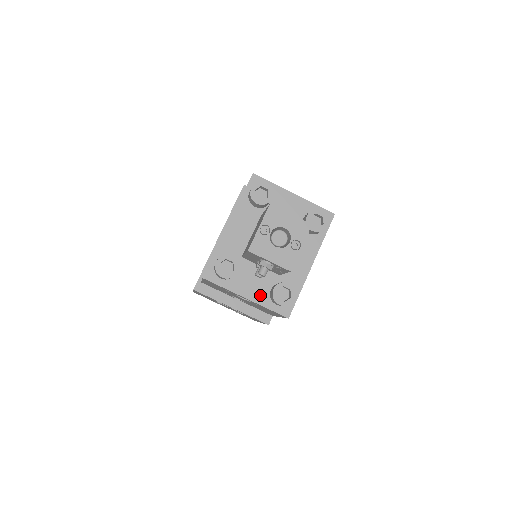
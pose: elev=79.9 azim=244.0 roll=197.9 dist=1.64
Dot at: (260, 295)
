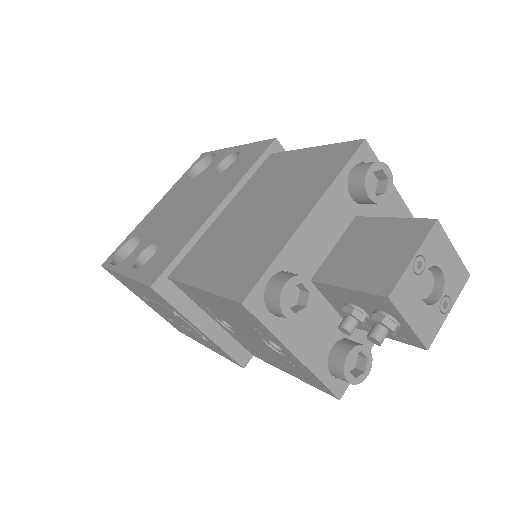
Dot at: (316, 354)
